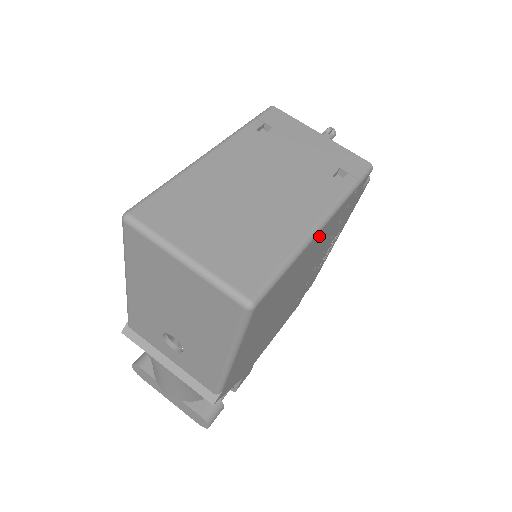
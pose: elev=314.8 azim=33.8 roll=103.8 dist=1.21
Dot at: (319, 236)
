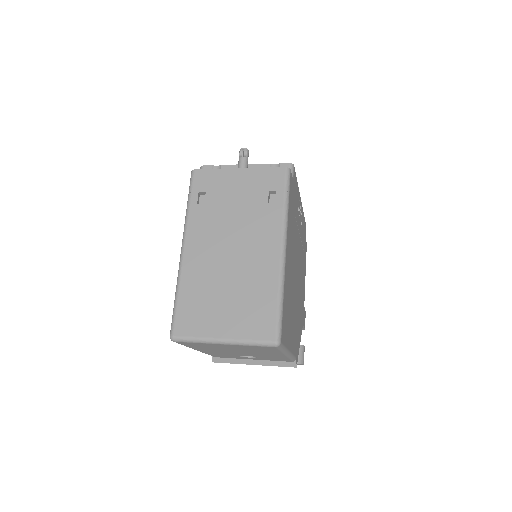
Dot at: (287, 253)
